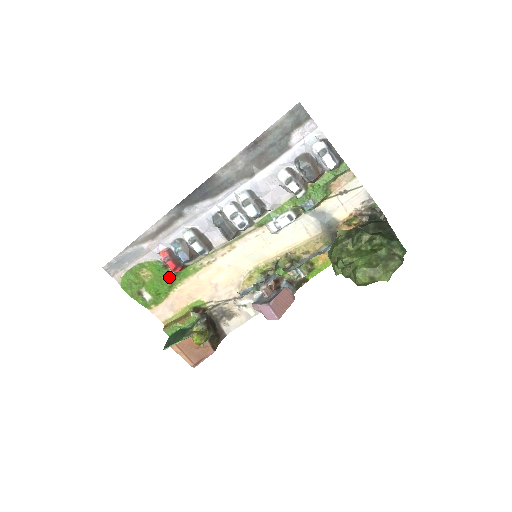
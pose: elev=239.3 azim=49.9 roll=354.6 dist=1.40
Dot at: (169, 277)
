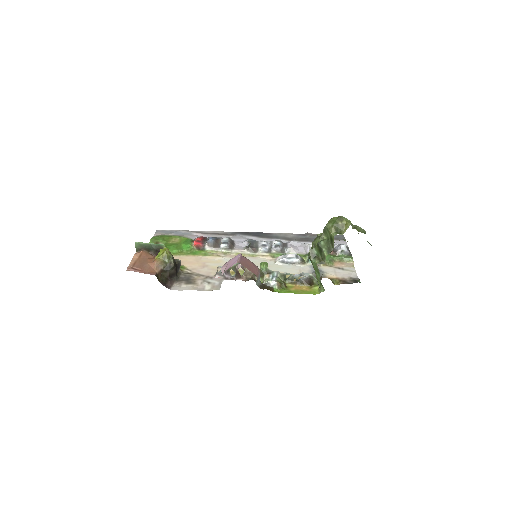
Dot at: (186, 247)
